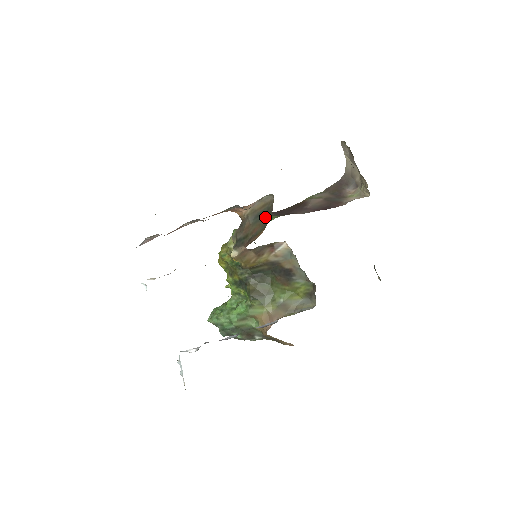
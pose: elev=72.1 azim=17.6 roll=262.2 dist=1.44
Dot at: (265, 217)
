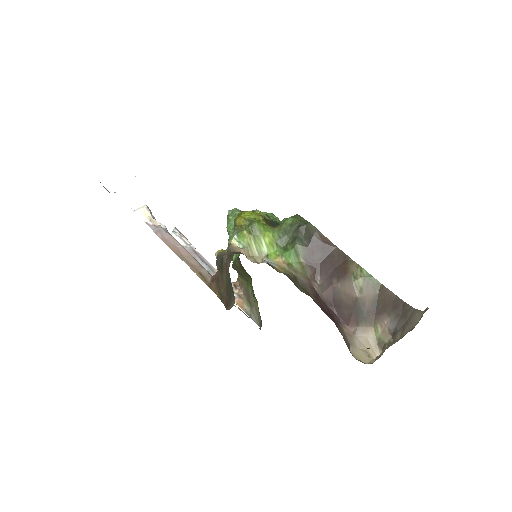
Dot at: (228, 295)
